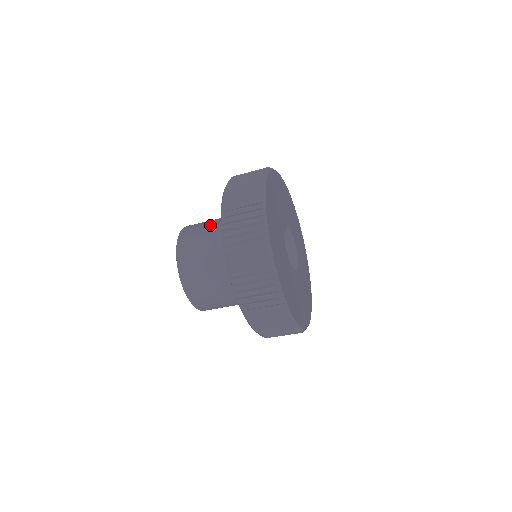
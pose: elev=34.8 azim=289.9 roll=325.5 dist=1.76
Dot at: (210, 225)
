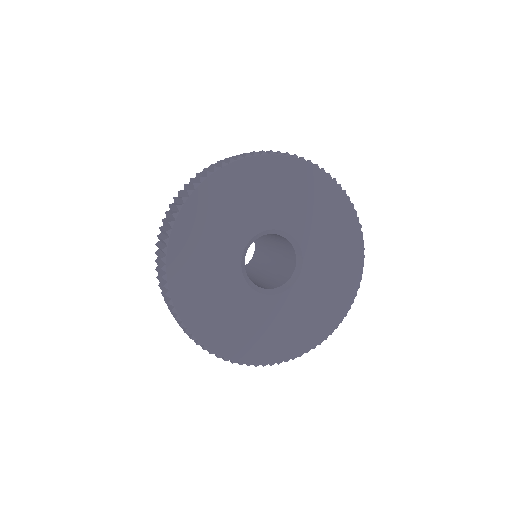
Dot at: occluded
